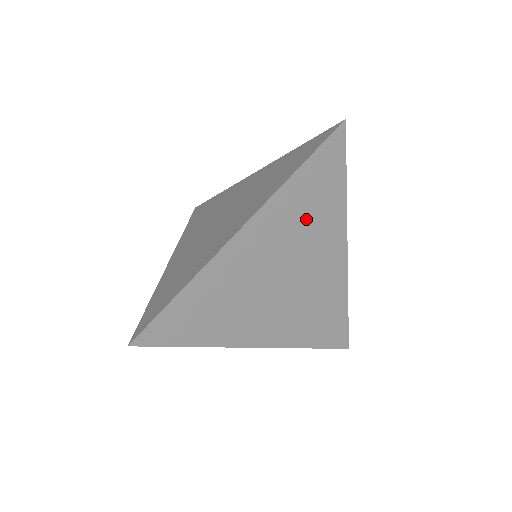
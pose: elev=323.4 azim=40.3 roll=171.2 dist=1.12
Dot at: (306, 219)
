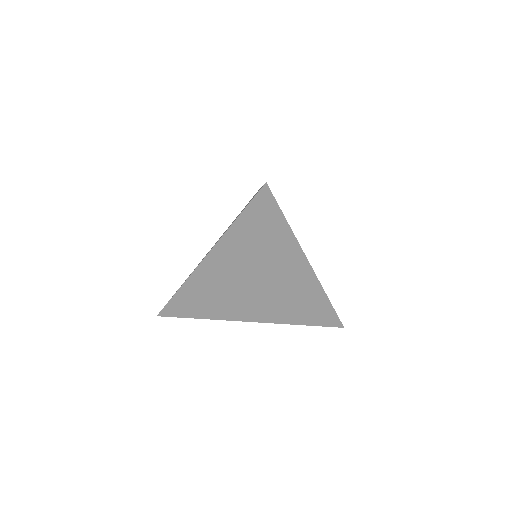
Dot at: (258, 248)
